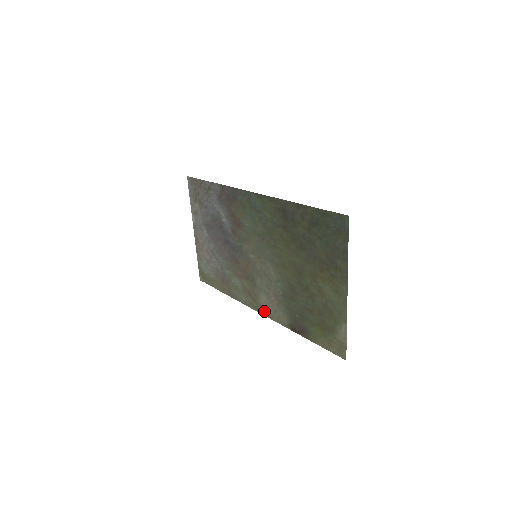
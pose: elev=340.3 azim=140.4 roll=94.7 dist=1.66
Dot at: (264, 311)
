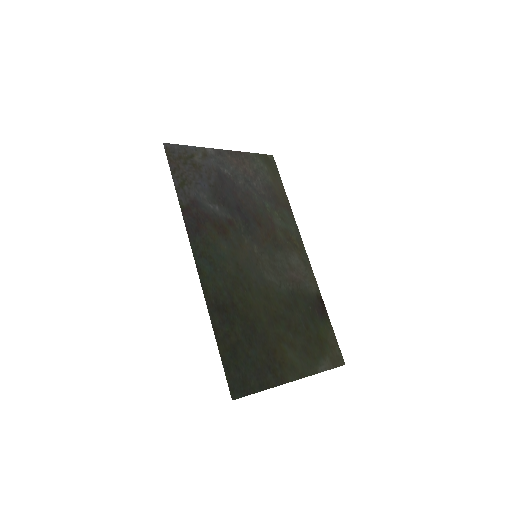
Dot at: (305, 259)
